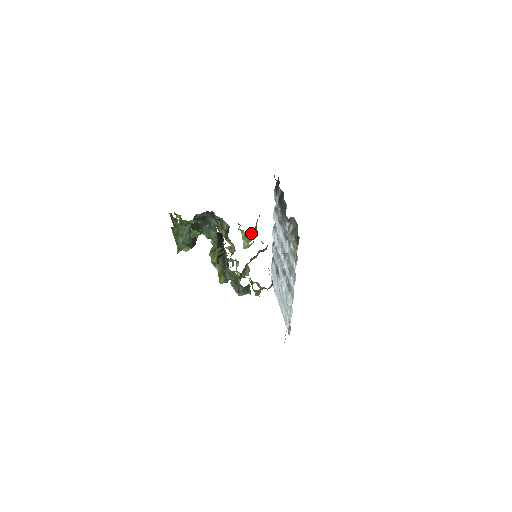
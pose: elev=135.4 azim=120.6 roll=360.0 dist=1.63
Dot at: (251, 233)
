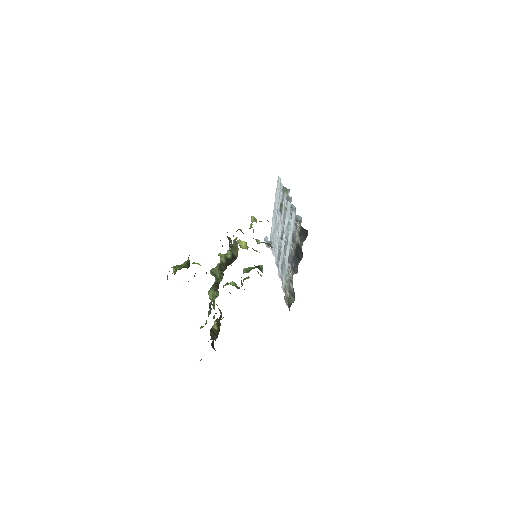
Dot at: occluded
